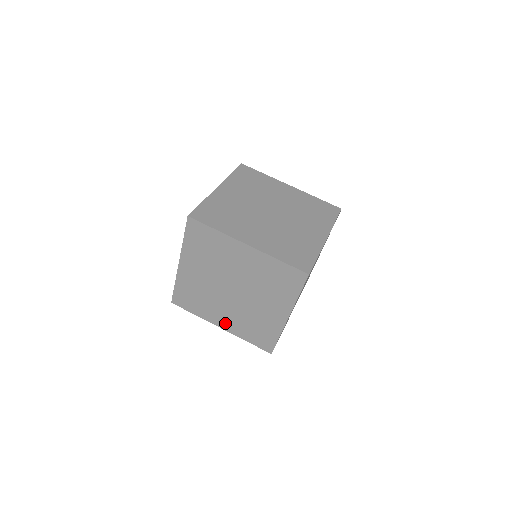
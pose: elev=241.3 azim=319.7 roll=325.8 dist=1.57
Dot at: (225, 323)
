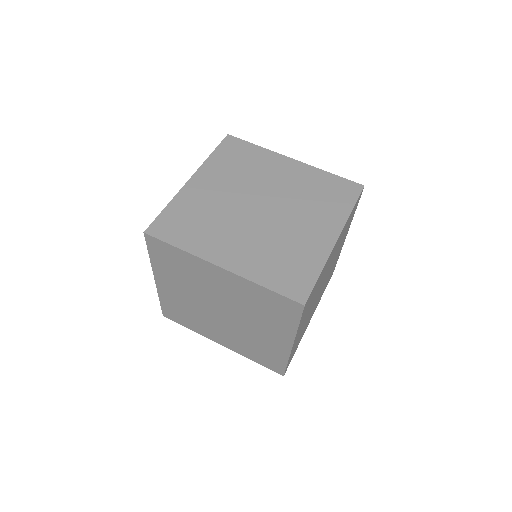
Dot at: (232, 258)
